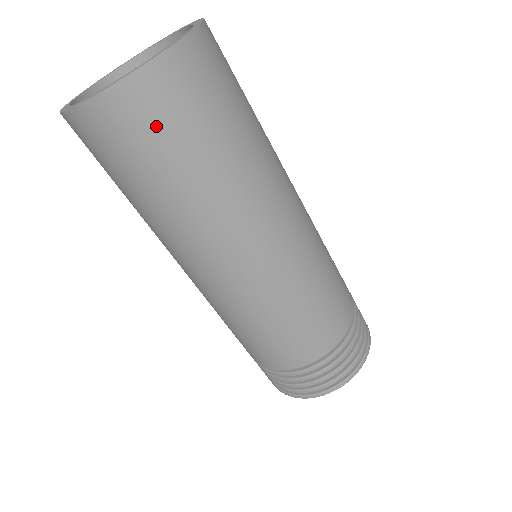
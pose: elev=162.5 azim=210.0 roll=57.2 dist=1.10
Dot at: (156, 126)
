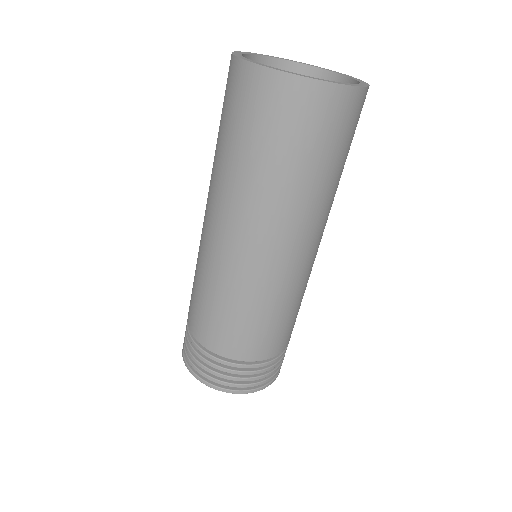
Dot at: (264, 113)
